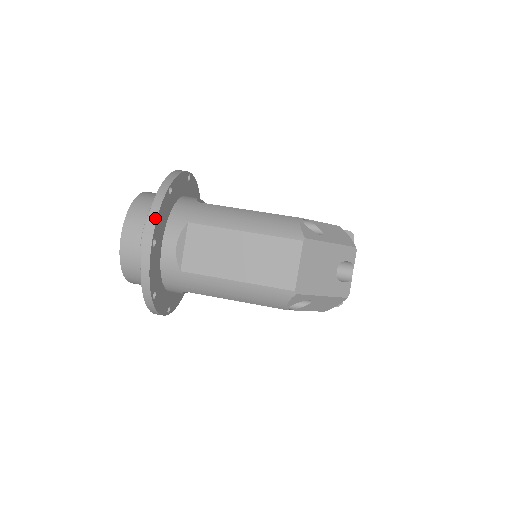
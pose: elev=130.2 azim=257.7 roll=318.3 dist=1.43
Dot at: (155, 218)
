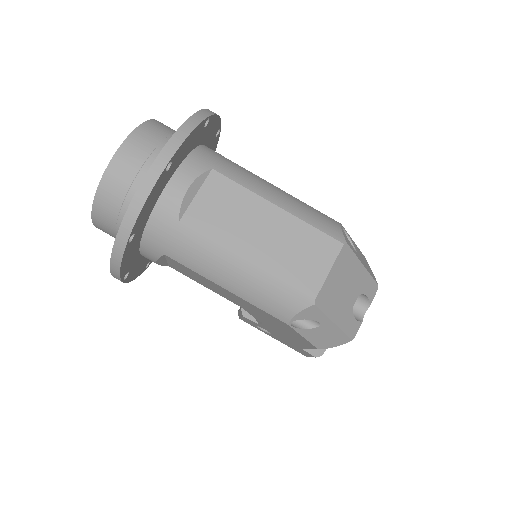
Dot at: (184, 137)
